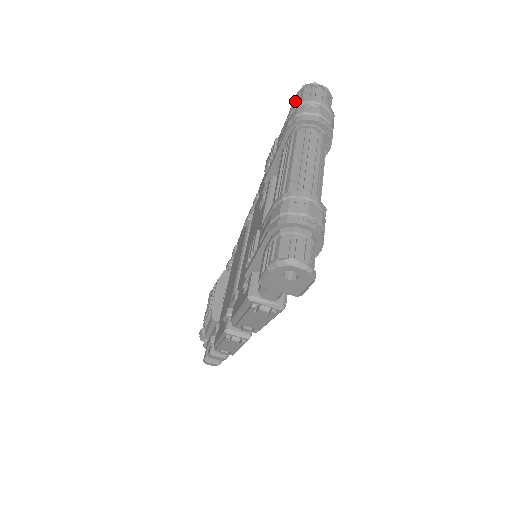
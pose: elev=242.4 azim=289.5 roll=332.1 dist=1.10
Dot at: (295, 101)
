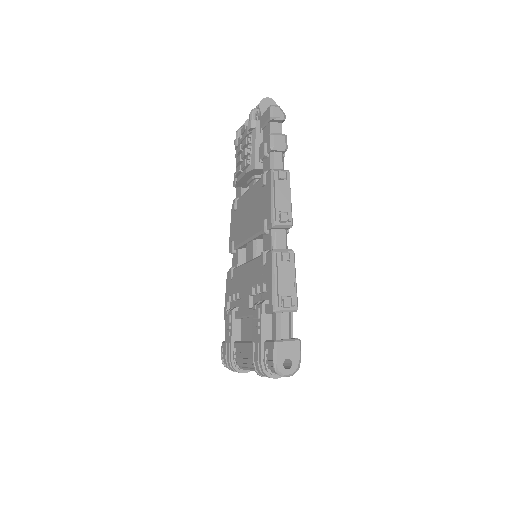
Dot at: (272, 357)
